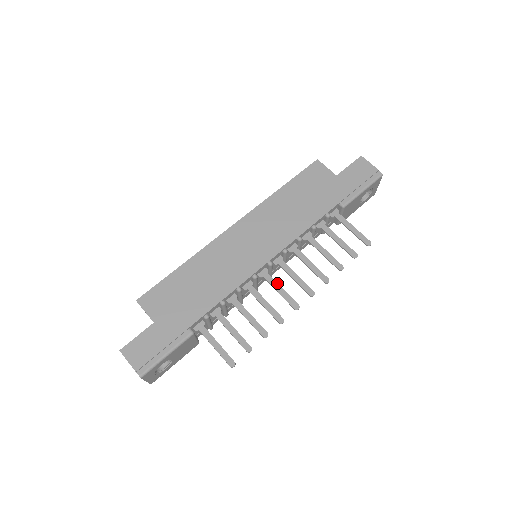
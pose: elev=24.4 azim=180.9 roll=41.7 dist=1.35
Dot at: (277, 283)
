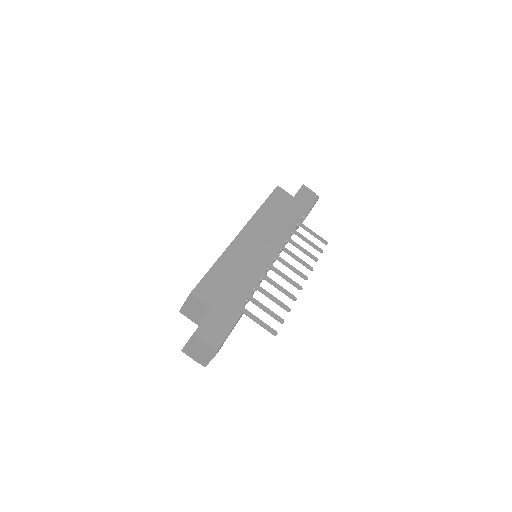
Dot at: (282, 273)
